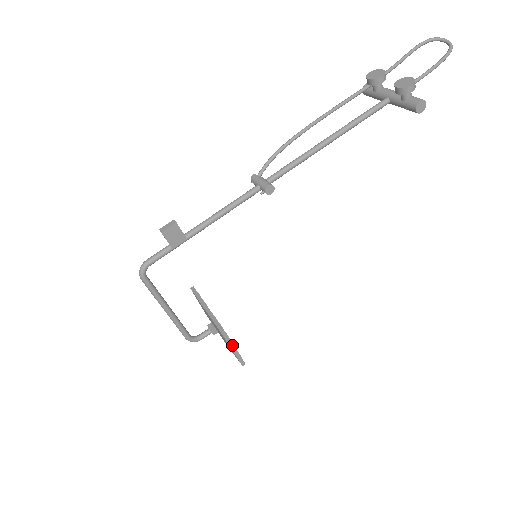
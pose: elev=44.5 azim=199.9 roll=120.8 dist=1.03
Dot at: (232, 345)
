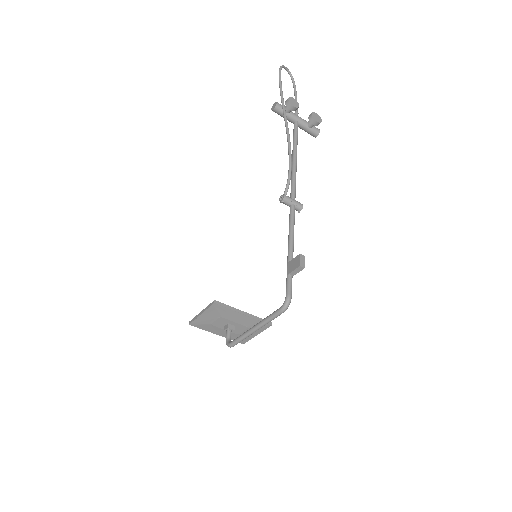
Dot at: (260, 331)
